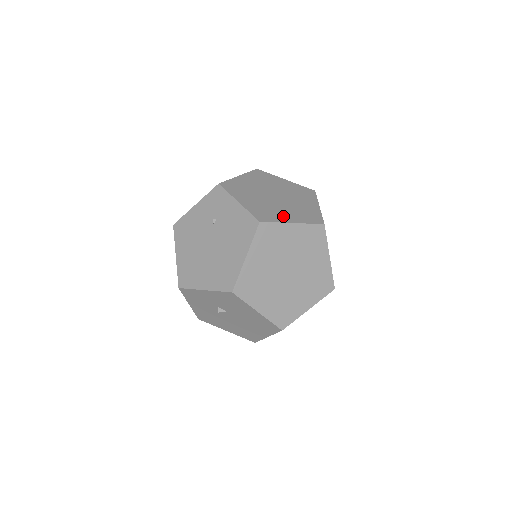
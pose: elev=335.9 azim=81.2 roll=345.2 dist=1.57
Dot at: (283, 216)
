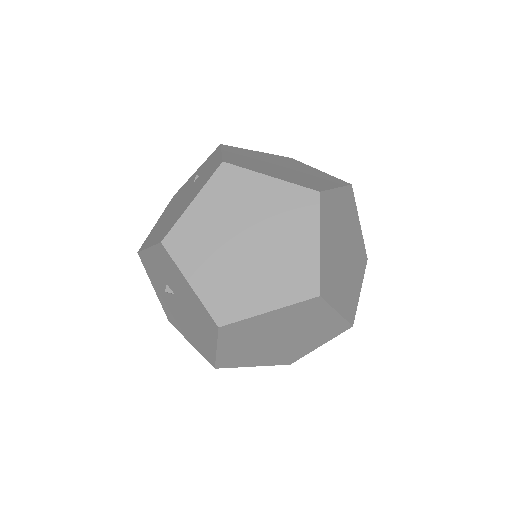
Dot at: (265, 171)
